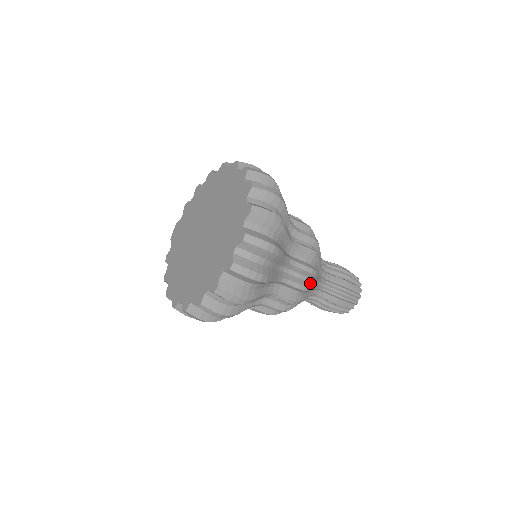
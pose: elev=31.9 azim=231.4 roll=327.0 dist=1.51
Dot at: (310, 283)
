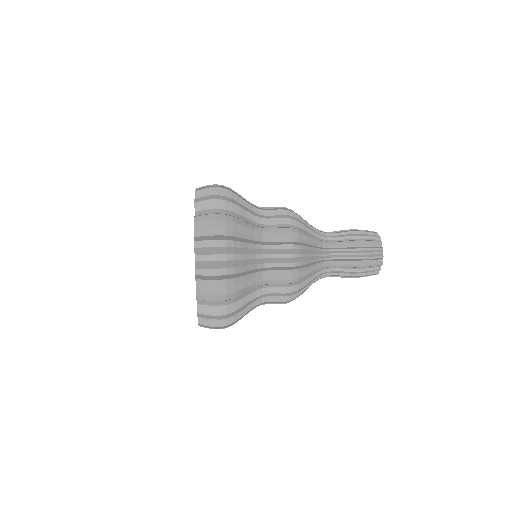
Dot at: (301, 258)
